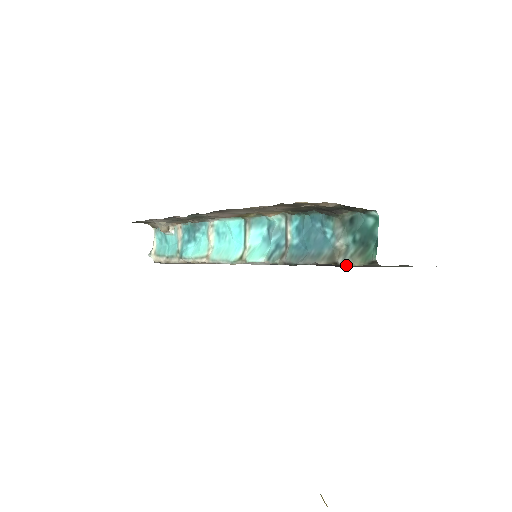
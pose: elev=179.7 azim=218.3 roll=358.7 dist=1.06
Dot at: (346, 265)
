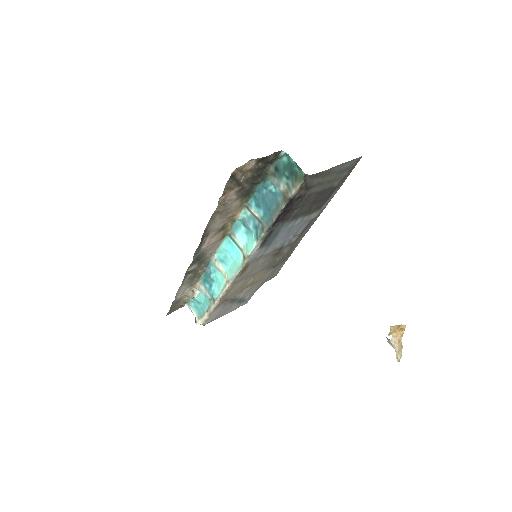
Dot at: (294, 193)
